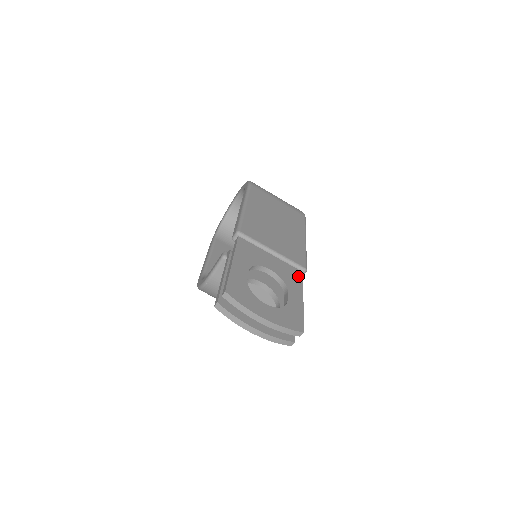
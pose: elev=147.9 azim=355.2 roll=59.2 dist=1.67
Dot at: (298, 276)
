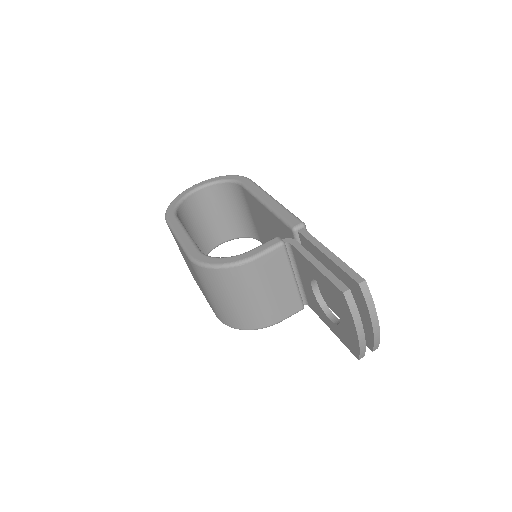
Dot at: occluded
